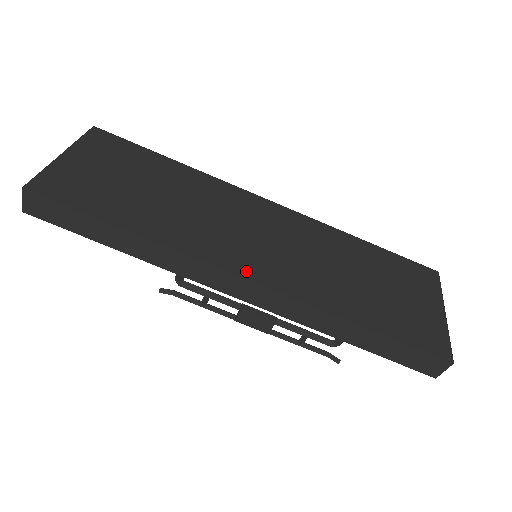
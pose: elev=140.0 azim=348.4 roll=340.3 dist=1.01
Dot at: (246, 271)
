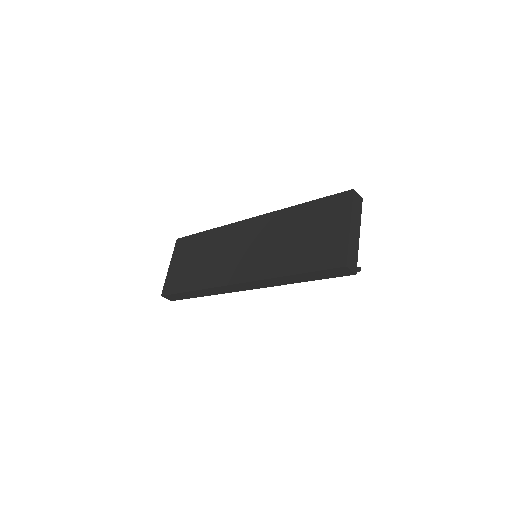
Dot at: (237, 279)
